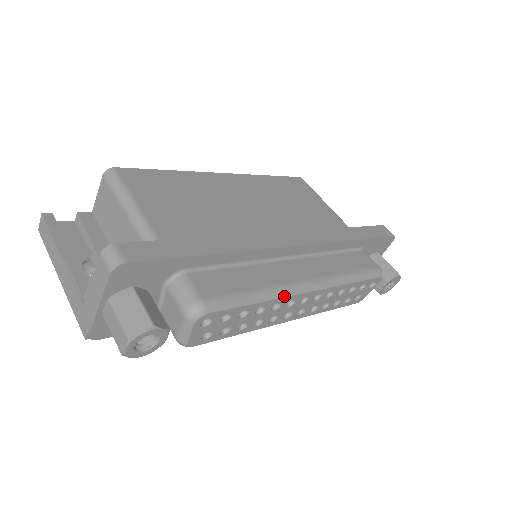
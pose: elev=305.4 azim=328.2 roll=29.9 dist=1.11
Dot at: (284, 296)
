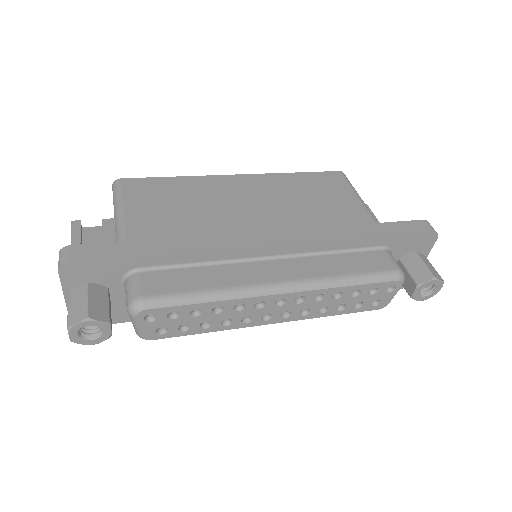
Dot at: (244, 297)
